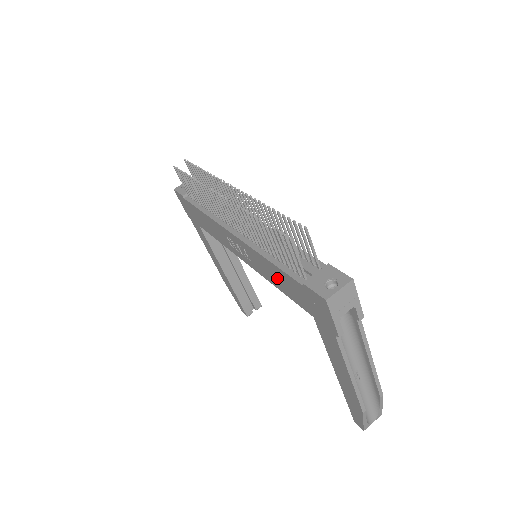
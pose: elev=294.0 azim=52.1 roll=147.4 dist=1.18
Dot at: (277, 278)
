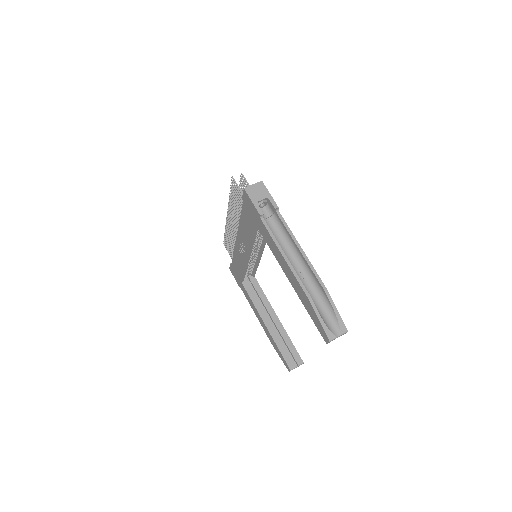
Dot at: (247, 229)
